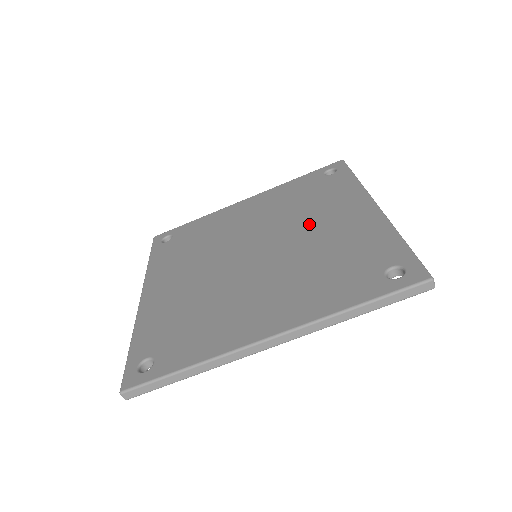
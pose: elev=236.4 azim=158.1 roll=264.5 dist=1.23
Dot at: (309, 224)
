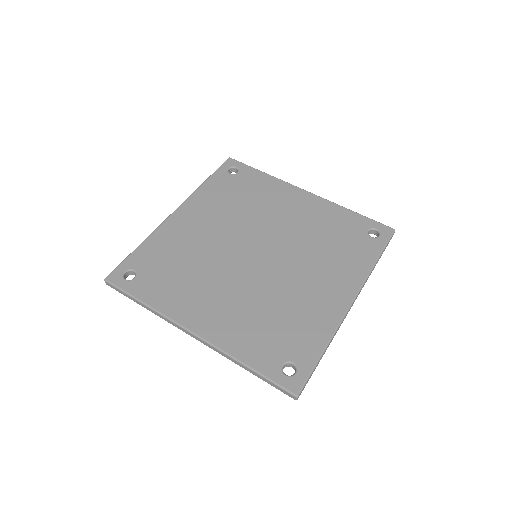
Dot at: (275, 218)
